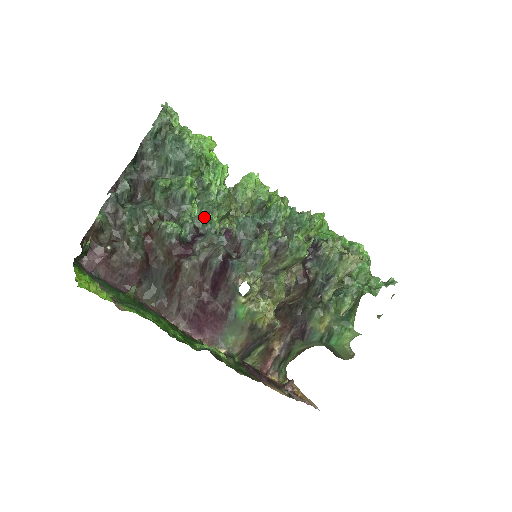
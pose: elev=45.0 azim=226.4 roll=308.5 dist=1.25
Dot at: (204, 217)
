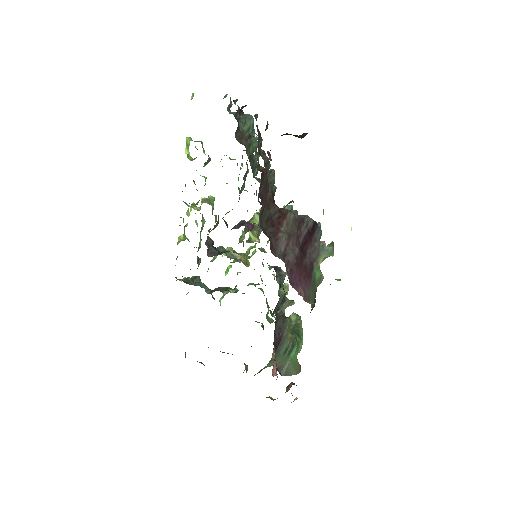
Dot at: occluded
